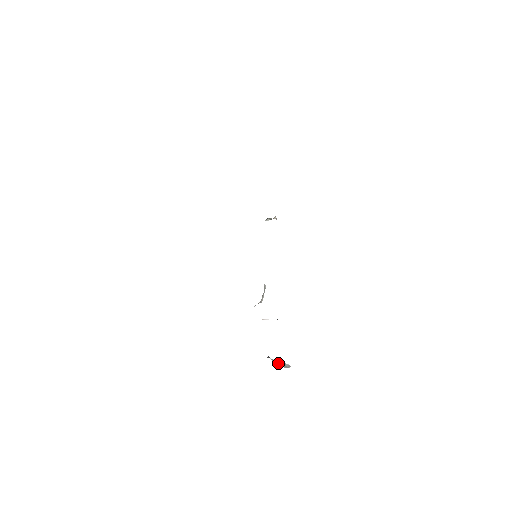
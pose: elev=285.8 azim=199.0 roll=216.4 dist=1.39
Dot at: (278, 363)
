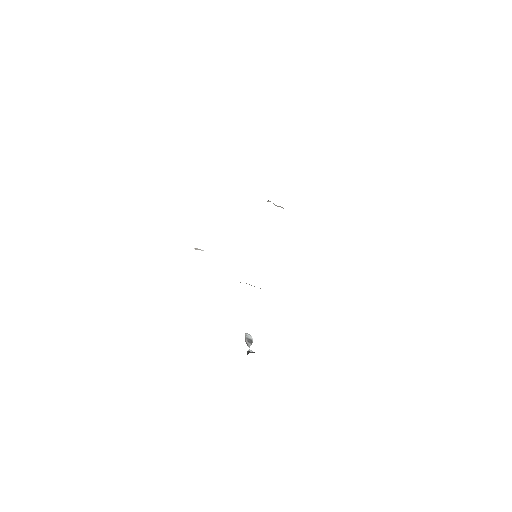
Dot at: (250, 344)
